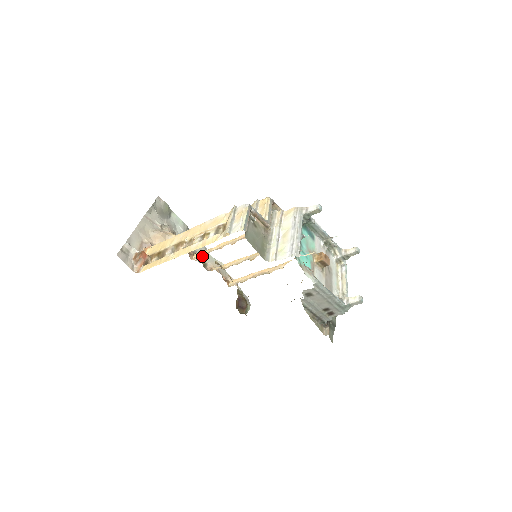
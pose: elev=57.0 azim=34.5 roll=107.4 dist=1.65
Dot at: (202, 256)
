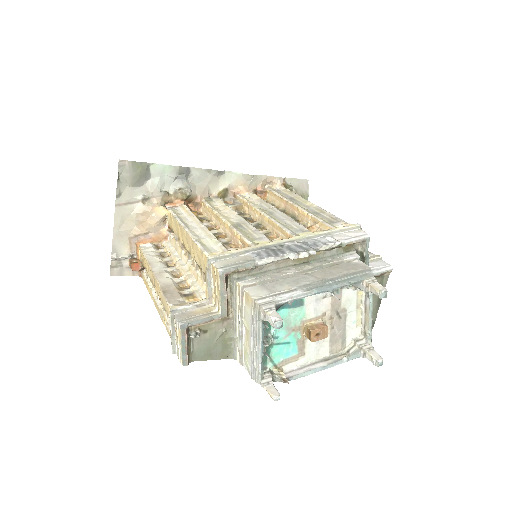
Dot at: (218, 183)
